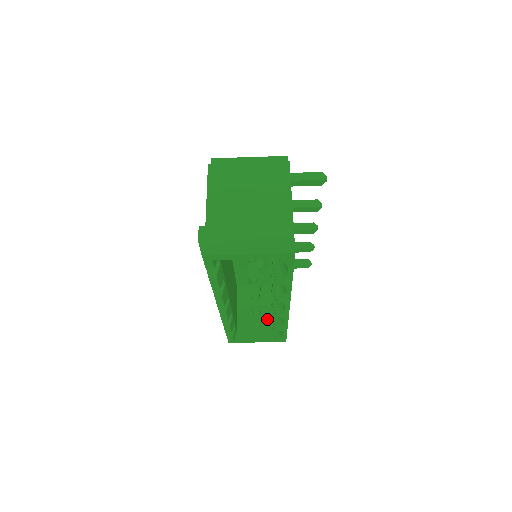
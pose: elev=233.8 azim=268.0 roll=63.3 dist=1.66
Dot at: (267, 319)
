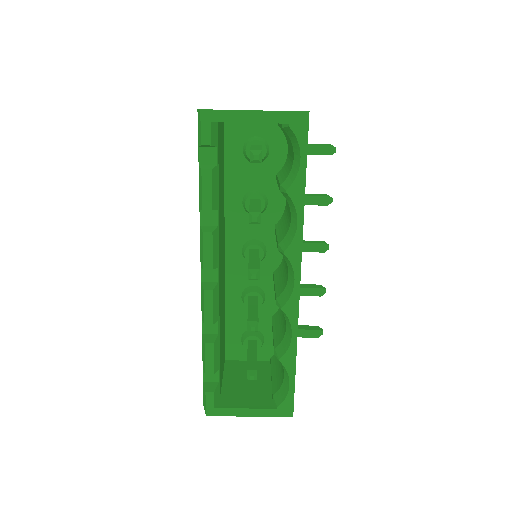
Dot at: (265, 389)
